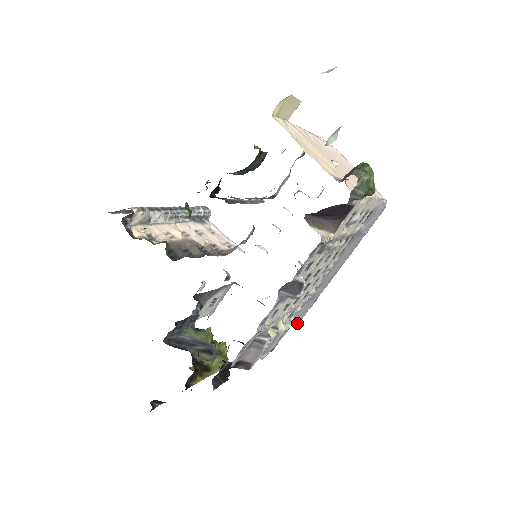
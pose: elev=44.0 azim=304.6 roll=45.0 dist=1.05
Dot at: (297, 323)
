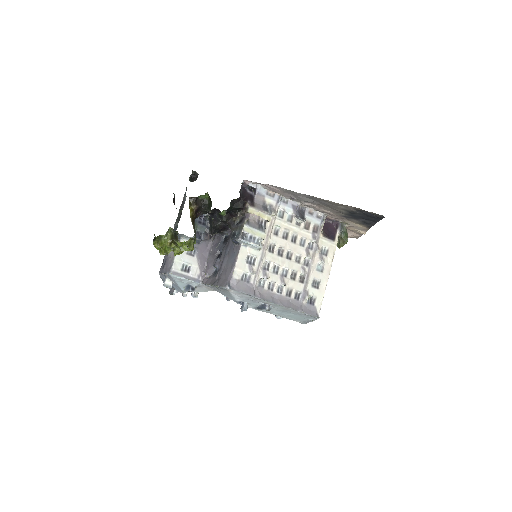
Dot at: (232, 288)
